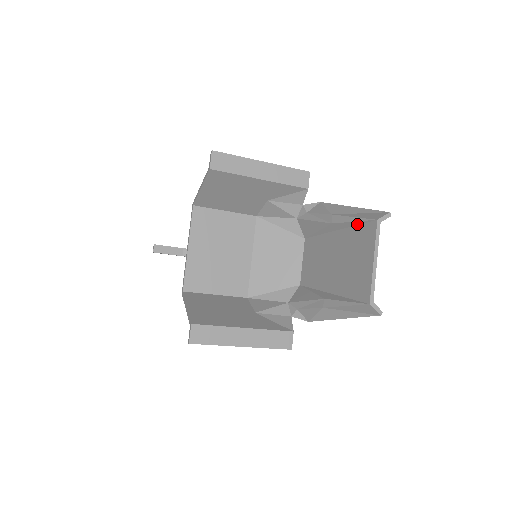
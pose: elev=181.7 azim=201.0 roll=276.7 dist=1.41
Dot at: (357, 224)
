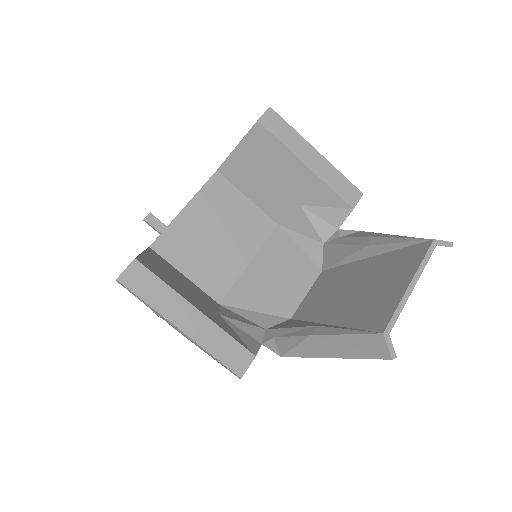
Dot at: (402, 247)
